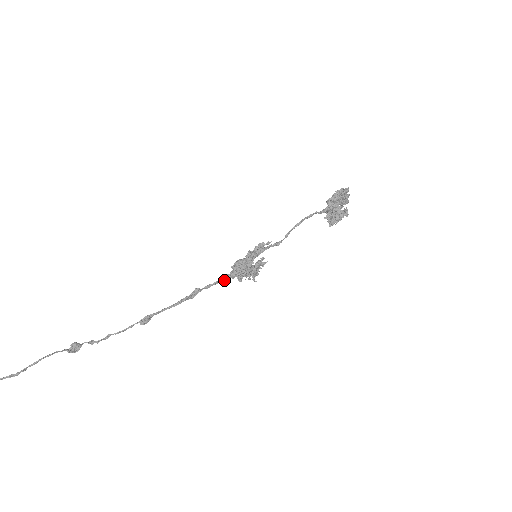
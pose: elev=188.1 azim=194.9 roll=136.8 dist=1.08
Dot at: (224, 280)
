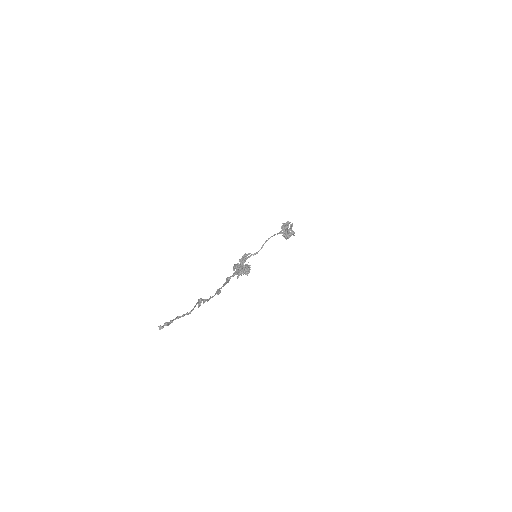
Dot at: occluded
